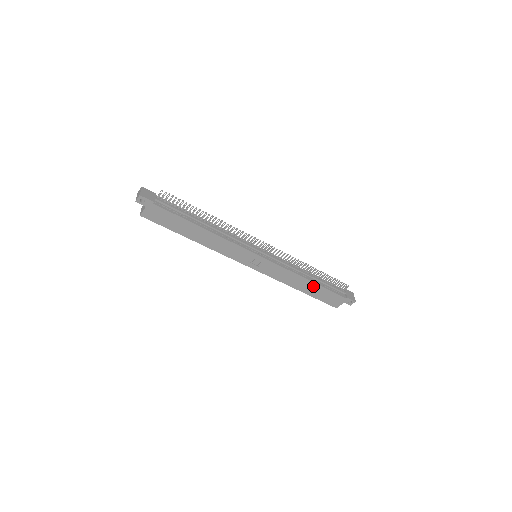
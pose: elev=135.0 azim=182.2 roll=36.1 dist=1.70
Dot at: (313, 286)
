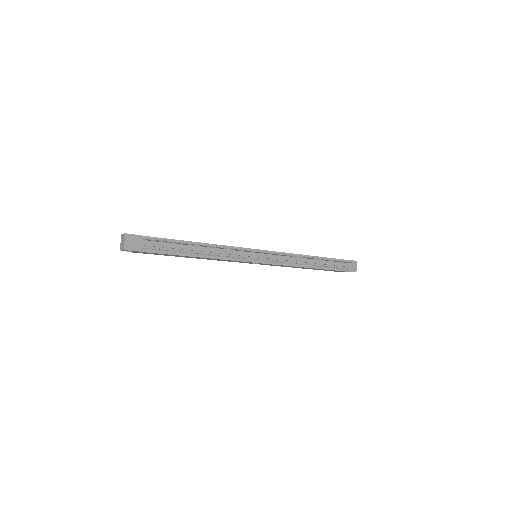
Dot at: occluded
